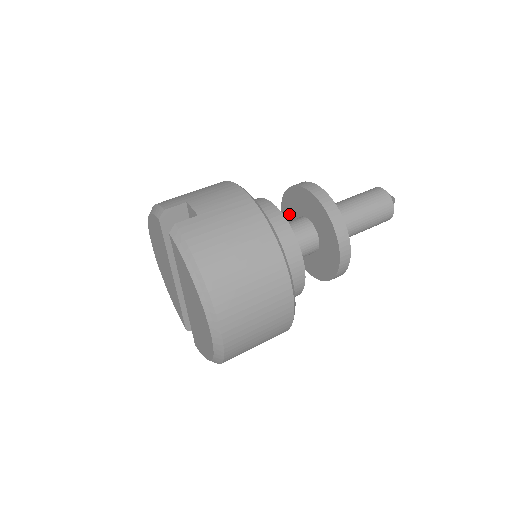
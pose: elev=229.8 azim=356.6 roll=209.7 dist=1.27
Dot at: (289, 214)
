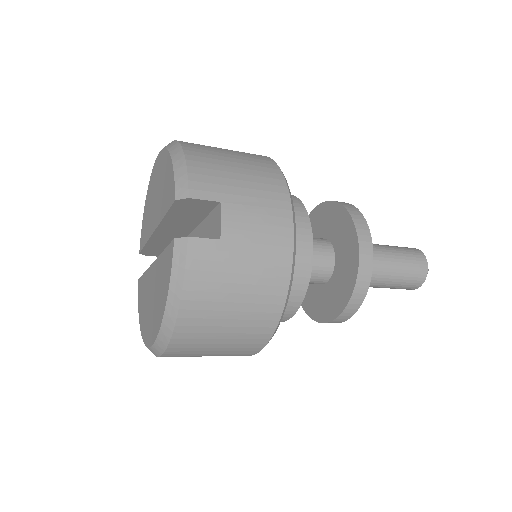
Dot at: (323, 220)
